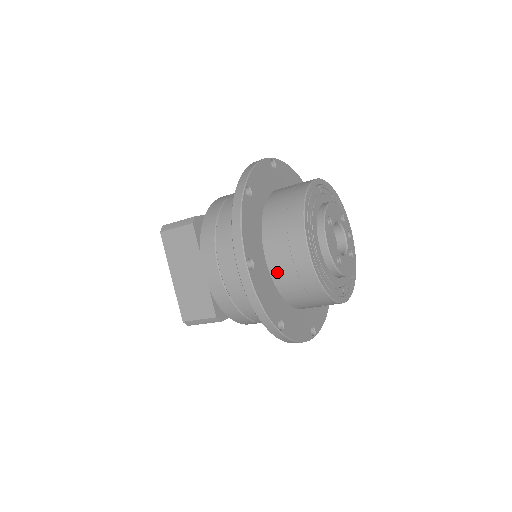
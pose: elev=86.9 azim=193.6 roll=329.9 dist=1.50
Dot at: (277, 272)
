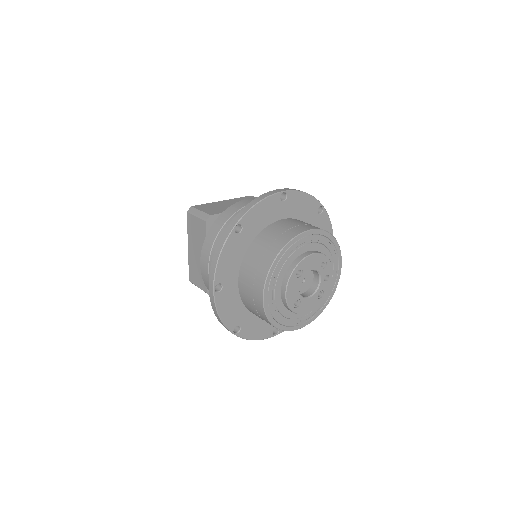
Dot at: (243, 295)
